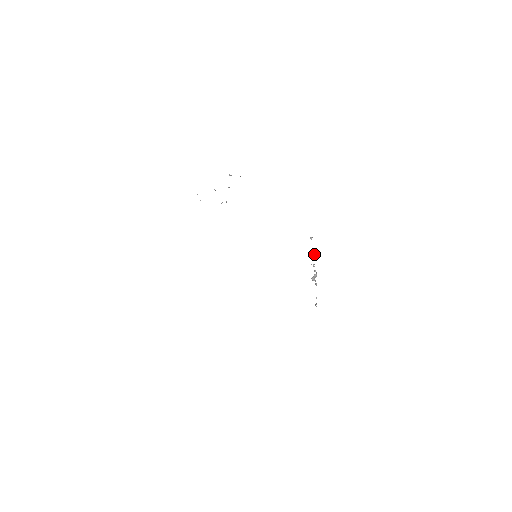
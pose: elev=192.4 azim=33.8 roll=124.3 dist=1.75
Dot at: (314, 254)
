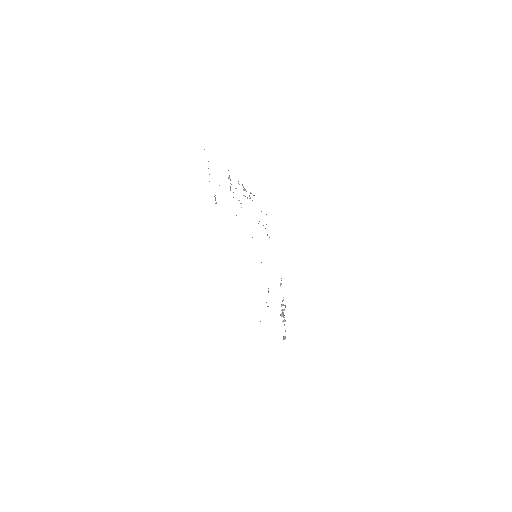
Dot at: occluded
